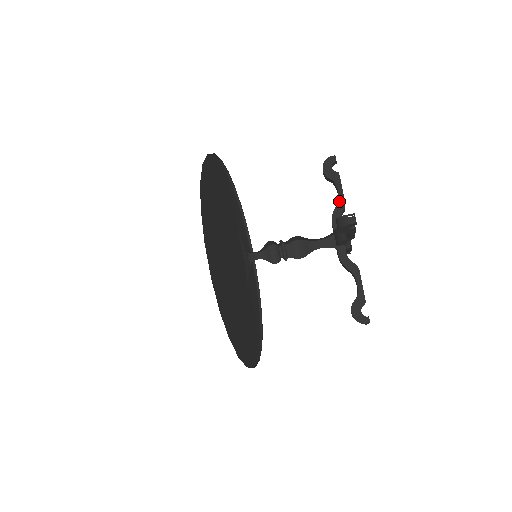
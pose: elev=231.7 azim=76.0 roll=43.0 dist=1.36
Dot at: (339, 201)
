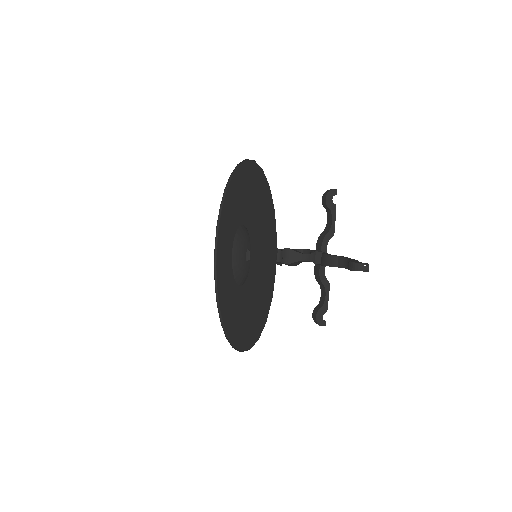
Dot at: occluded
